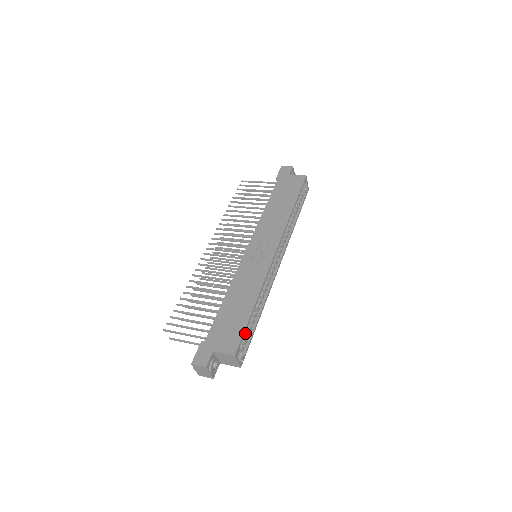
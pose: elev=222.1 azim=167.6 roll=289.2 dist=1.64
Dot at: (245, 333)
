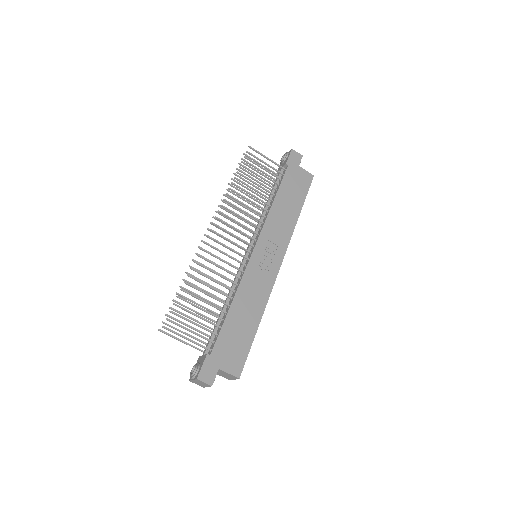
Dot at: occluded
